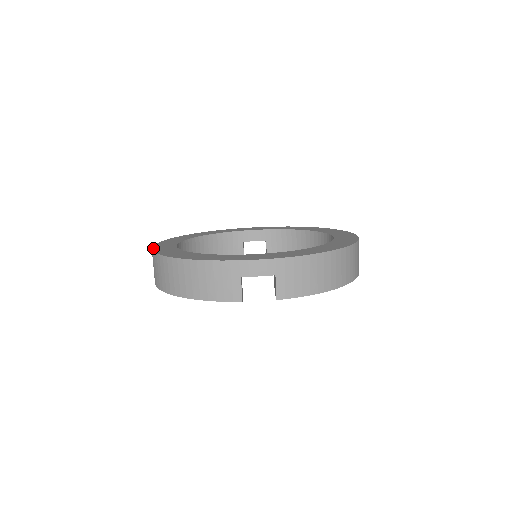
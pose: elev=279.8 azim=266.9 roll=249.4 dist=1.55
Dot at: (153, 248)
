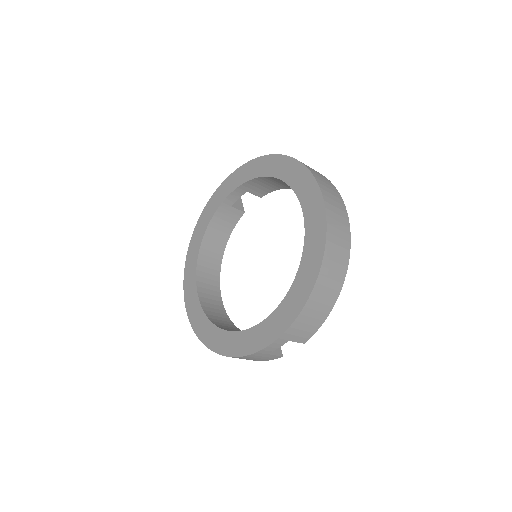
Dot at: (188, 317)
